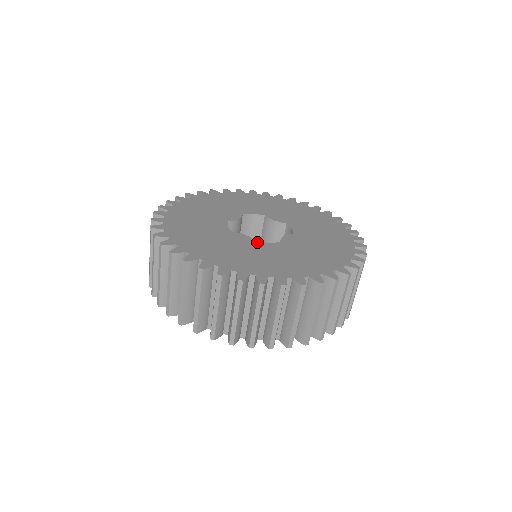
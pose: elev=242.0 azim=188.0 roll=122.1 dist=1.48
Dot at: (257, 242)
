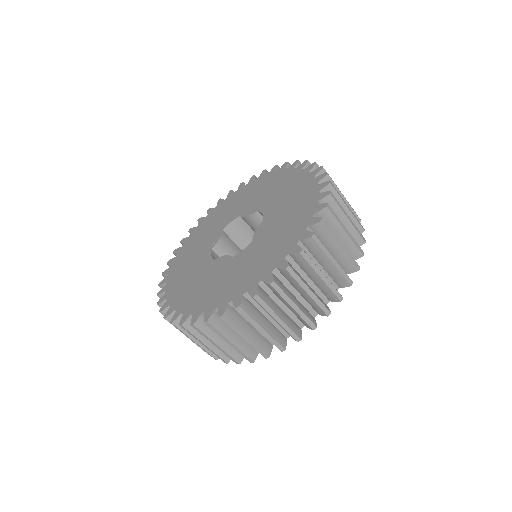
Dot at: (233, 257)
